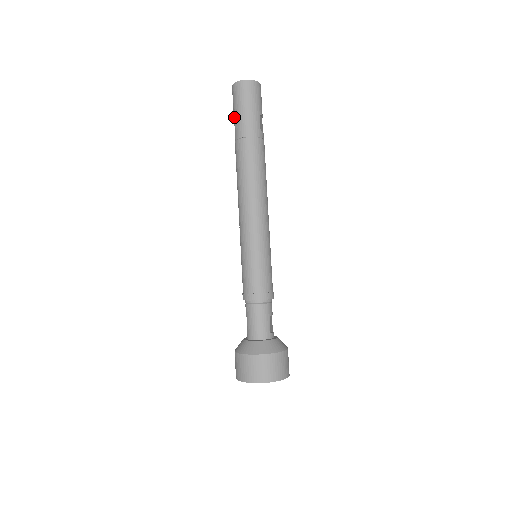
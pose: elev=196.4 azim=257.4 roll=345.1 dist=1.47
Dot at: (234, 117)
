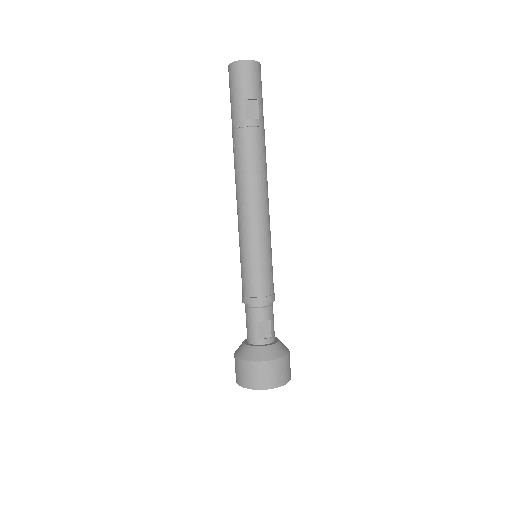
Dot at: occluded
